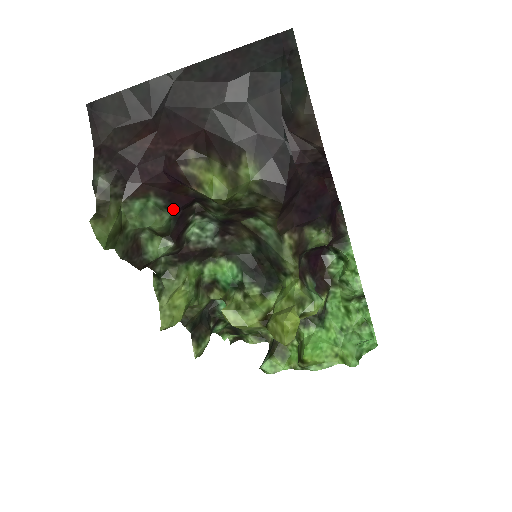
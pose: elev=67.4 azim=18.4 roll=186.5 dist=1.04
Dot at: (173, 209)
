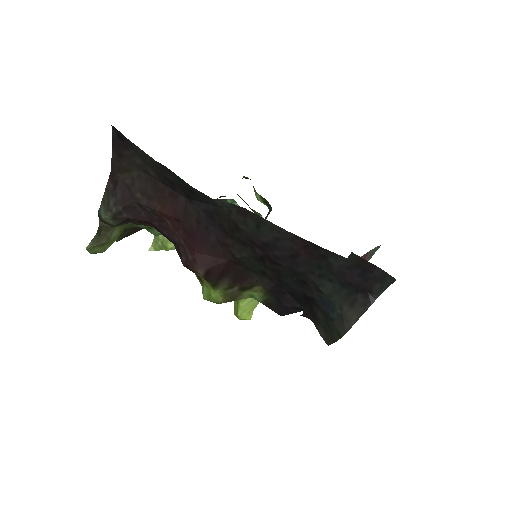
Dot at: occluded
